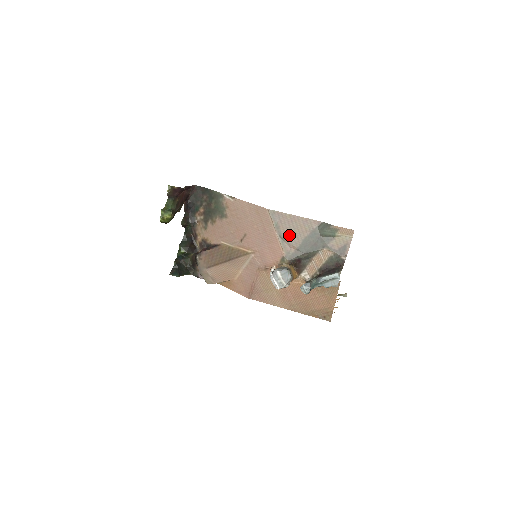
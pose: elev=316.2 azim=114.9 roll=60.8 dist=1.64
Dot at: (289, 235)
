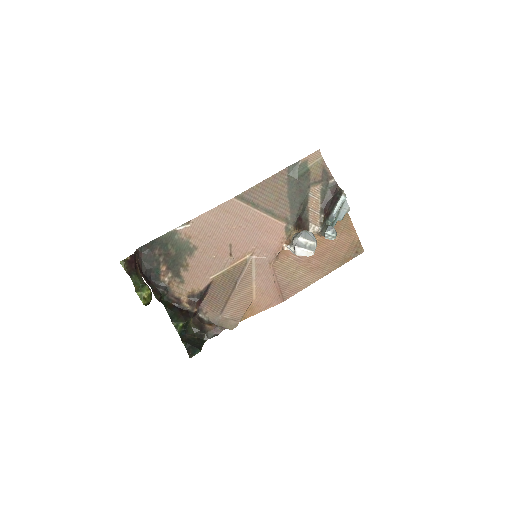
Dot at: (273, 203)
